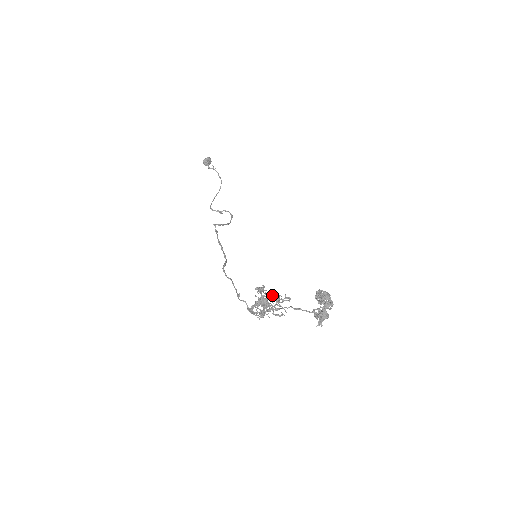
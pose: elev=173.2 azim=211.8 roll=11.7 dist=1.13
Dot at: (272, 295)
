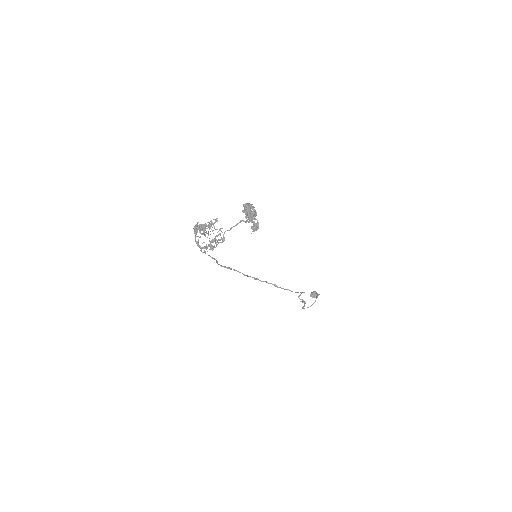
Dot at: (205, 224)
